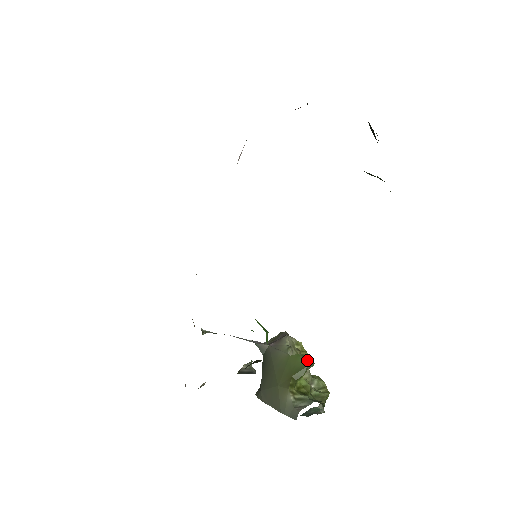
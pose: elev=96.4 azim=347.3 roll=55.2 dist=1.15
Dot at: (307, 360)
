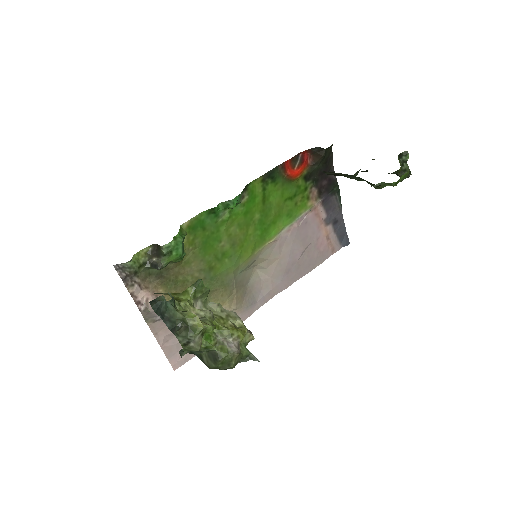
Dot at: (204, 286)
